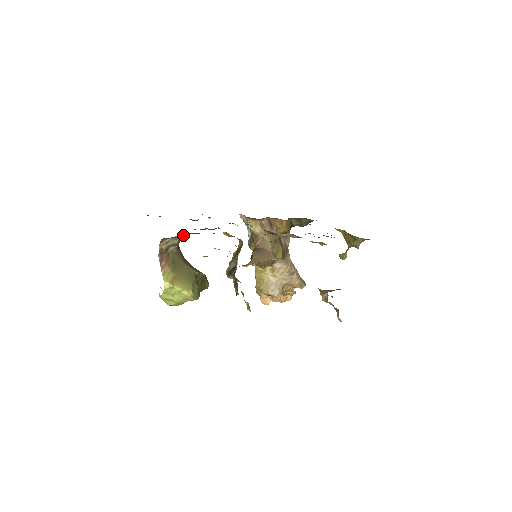
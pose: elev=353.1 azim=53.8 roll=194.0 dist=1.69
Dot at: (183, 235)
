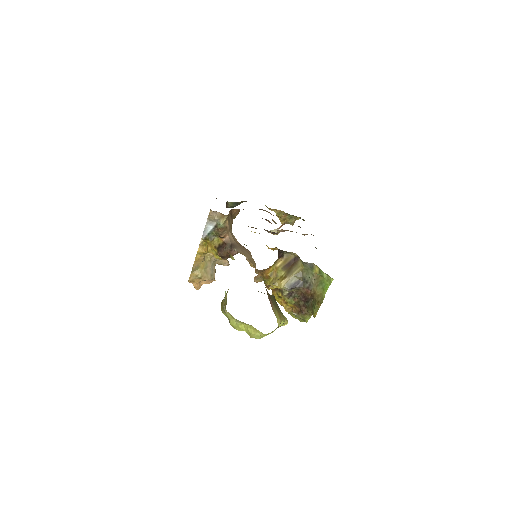
Dot at: occluded
